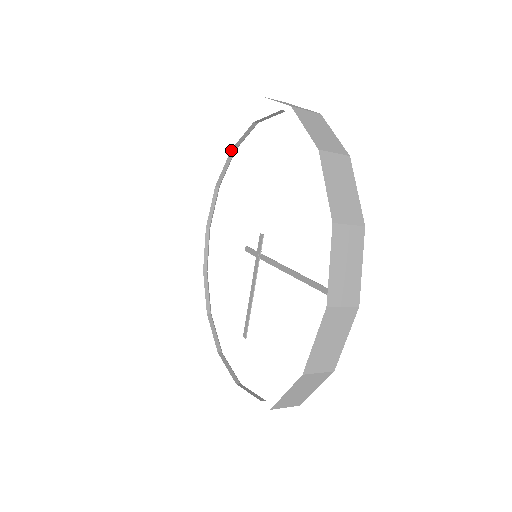
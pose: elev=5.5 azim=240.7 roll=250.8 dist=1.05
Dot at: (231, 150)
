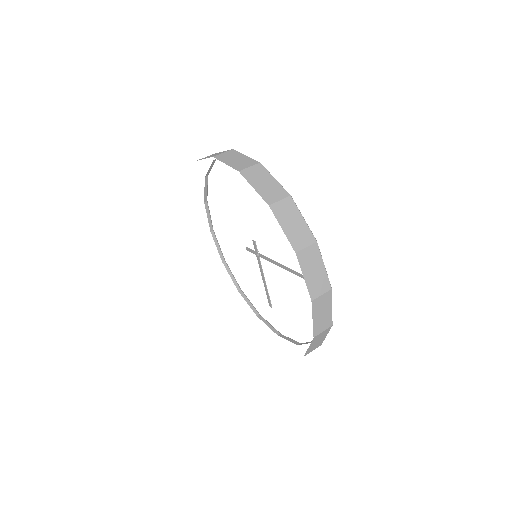
Dot at: (205, 177)
